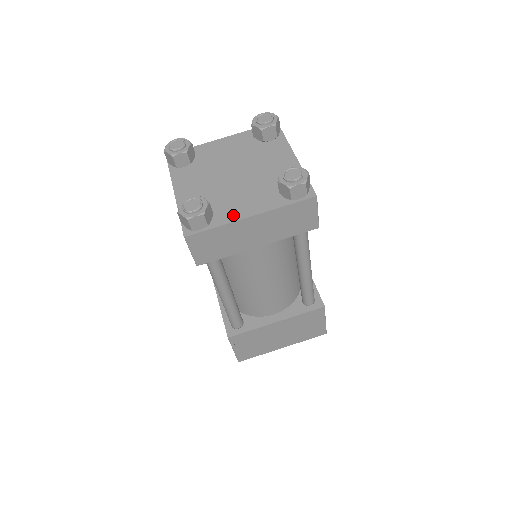
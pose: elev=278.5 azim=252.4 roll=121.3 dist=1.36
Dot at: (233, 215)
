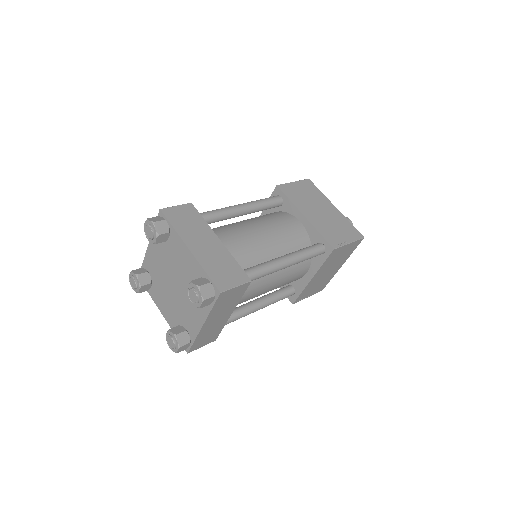
Dot at: (195, 327)
